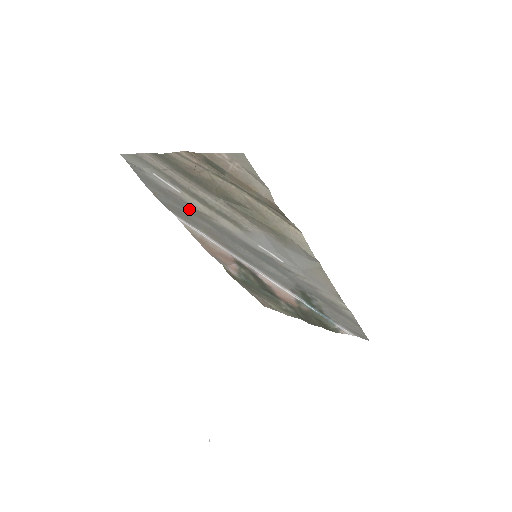
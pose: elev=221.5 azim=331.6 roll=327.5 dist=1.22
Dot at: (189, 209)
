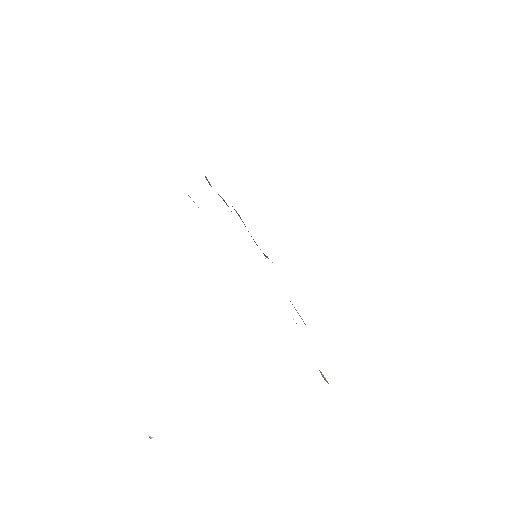
Dot at: occluded
